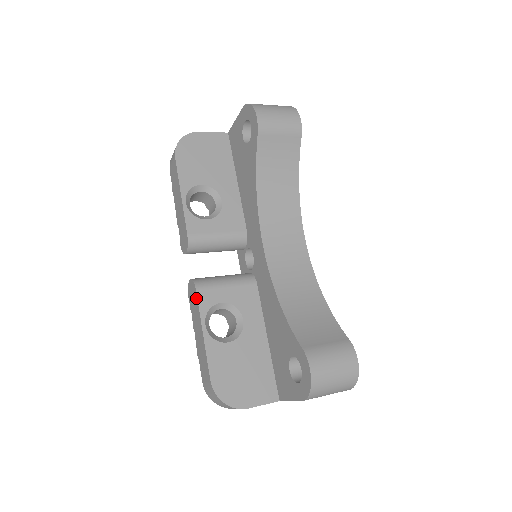
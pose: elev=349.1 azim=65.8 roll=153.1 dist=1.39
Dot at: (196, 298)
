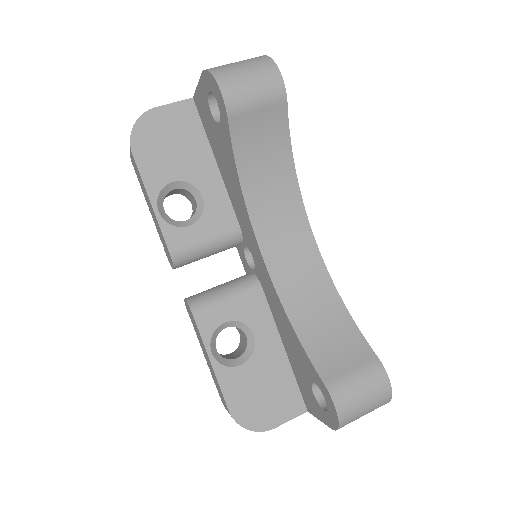
Dot at: (195, 324)
